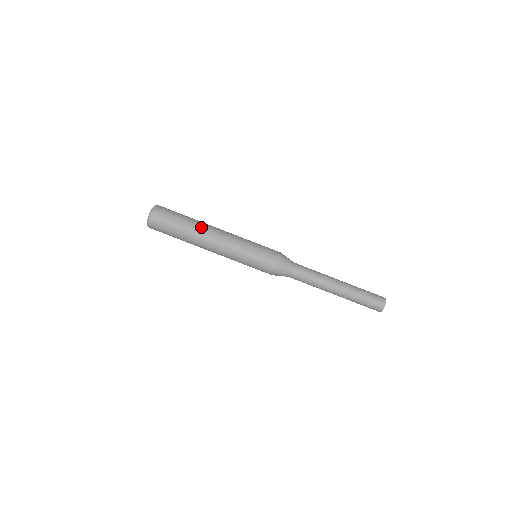
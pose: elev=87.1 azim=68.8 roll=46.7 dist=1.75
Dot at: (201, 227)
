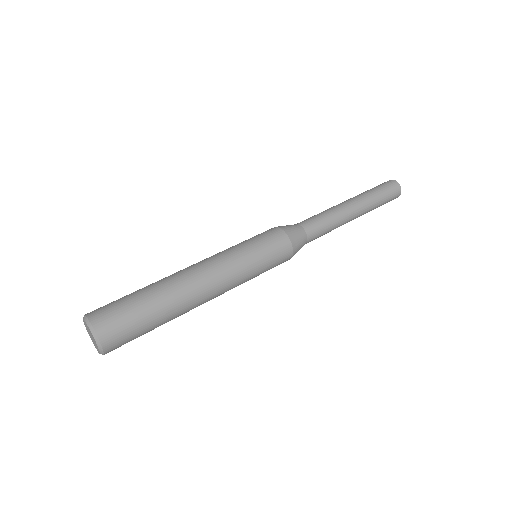
Dot at: occluded
